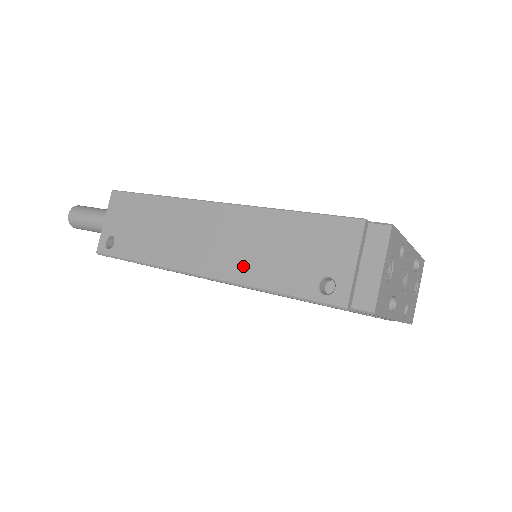
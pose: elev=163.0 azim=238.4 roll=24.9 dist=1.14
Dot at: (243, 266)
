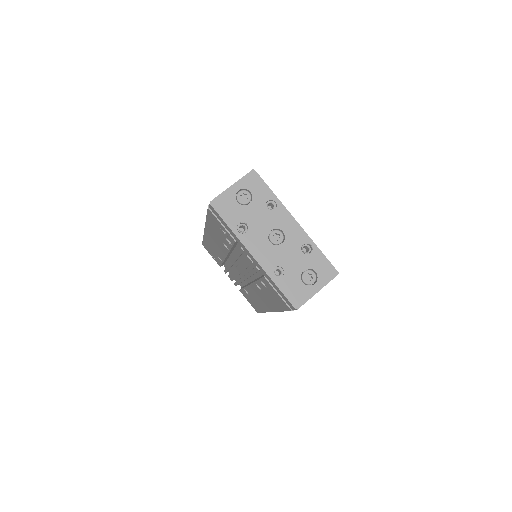
Dot at: occluded
